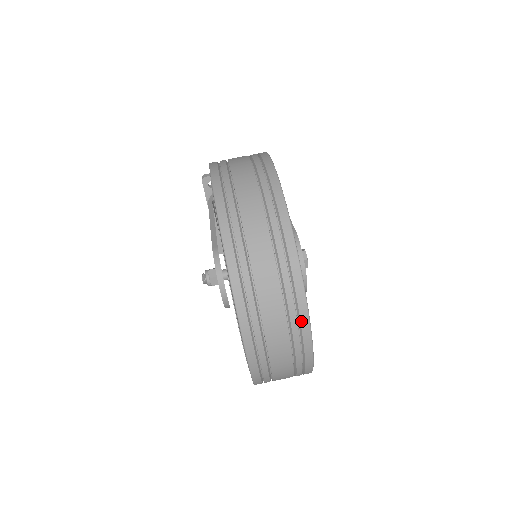
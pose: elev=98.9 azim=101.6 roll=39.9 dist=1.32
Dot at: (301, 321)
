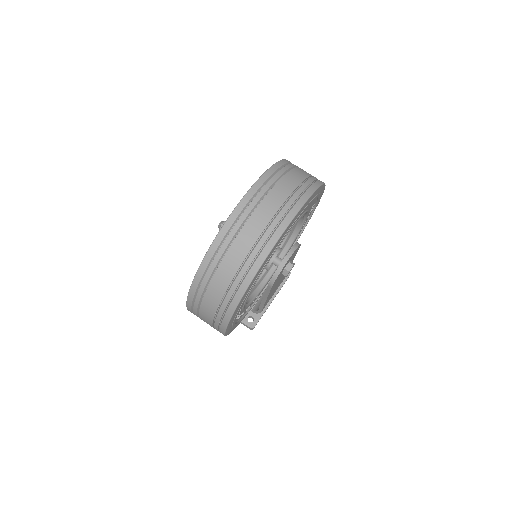
Dot at: (293, 207)
